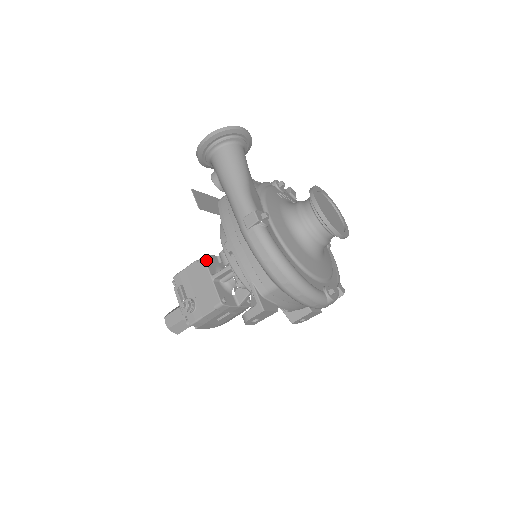
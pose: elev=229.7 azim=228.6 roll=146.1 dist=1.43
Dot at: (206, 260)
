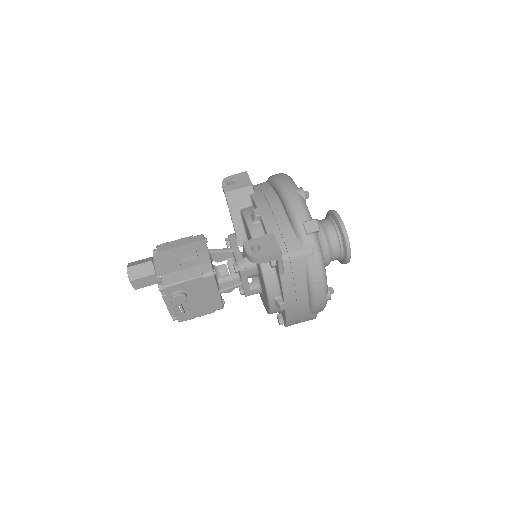
Dot at: occluded
